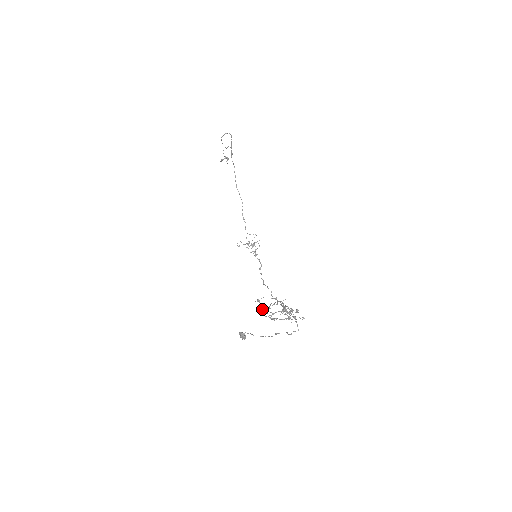
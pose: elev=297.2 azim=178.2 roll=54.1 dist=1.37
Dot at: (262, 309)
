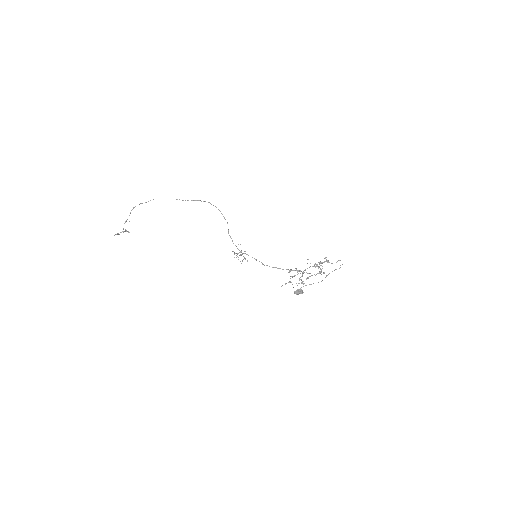
Dot at: occluded
